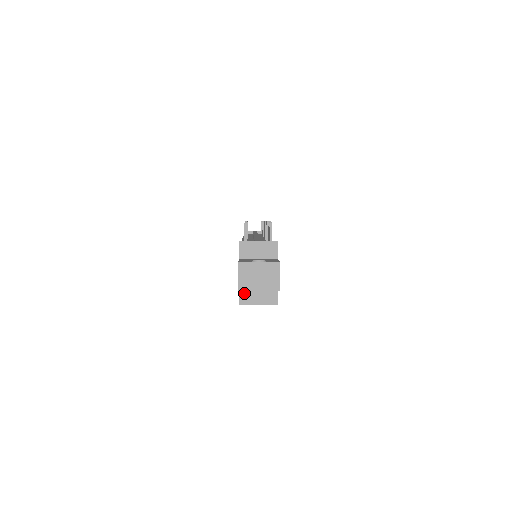
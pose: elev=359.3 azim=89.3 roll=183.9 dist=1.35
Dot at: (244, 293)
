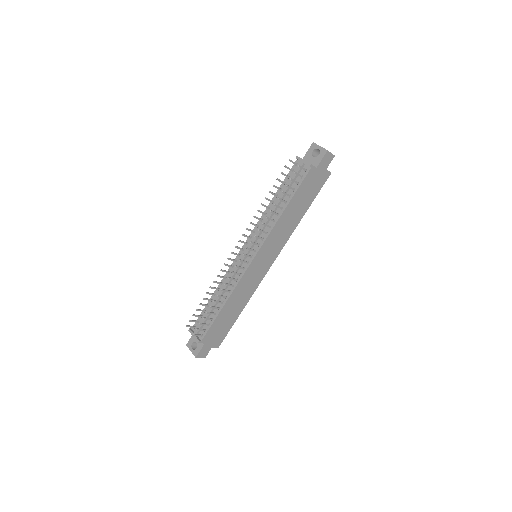
Dot at: occluded
